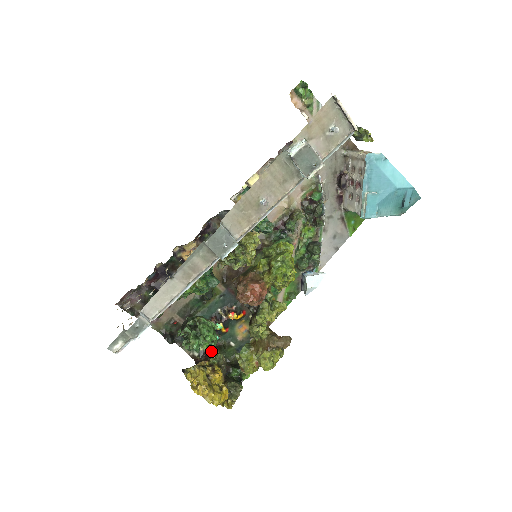
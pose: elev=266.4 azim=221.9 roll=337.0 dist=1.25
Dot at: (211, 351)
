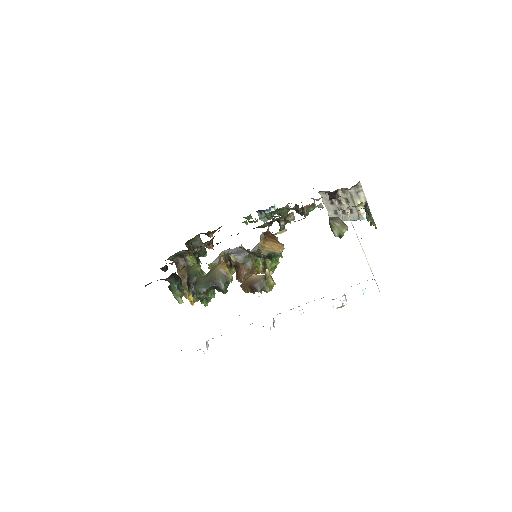
Dot at: (186, 255)
